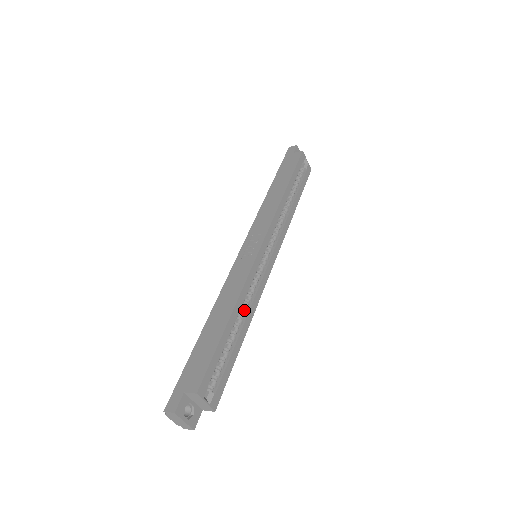
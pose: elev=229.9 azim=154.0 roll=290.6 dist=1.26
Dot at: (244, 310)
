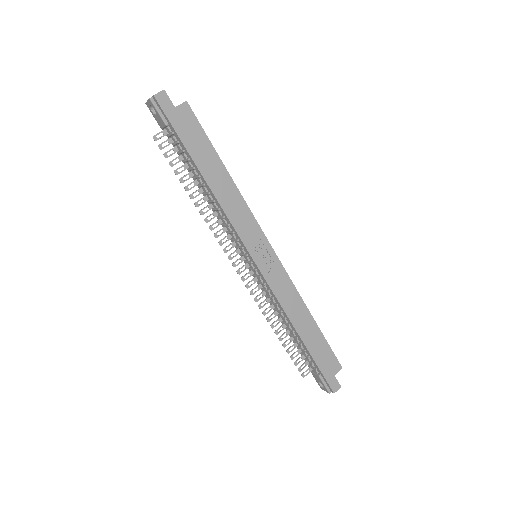
Dot at: occluded
